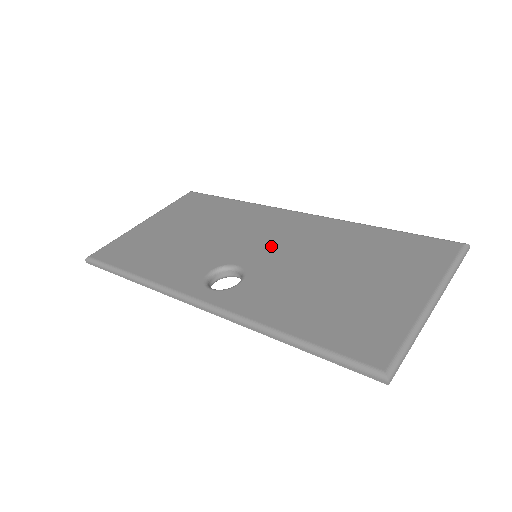
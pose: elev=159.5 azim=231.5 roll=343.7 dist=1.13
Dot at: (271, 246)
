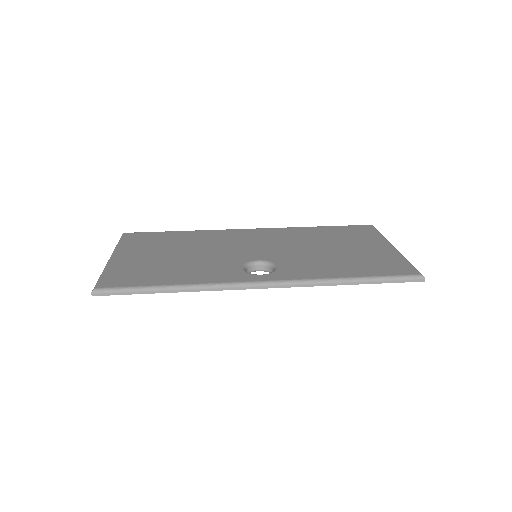
Dot at: (264, 247)
